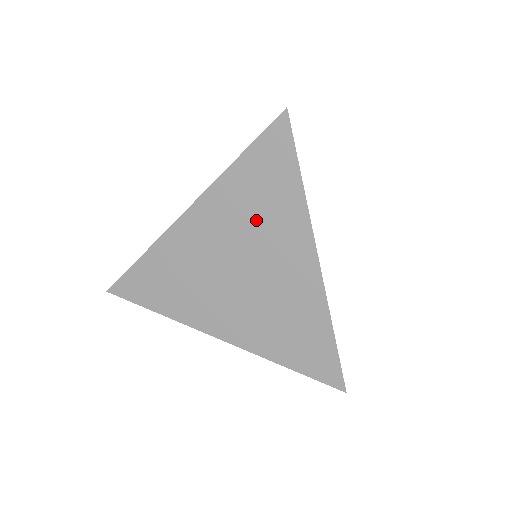
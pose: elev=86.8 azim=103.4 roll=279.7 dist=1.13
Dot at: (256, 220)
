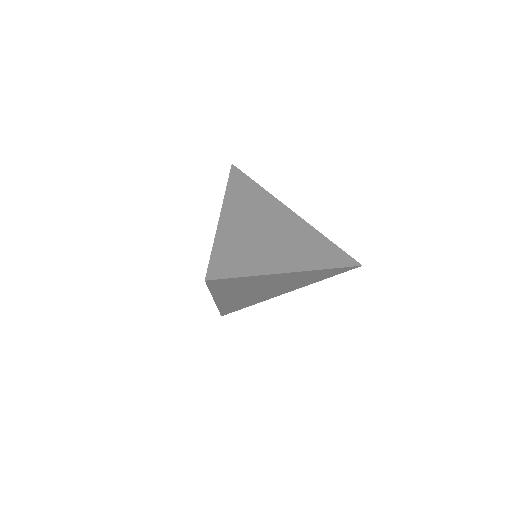
Dot at: (247, 287)
